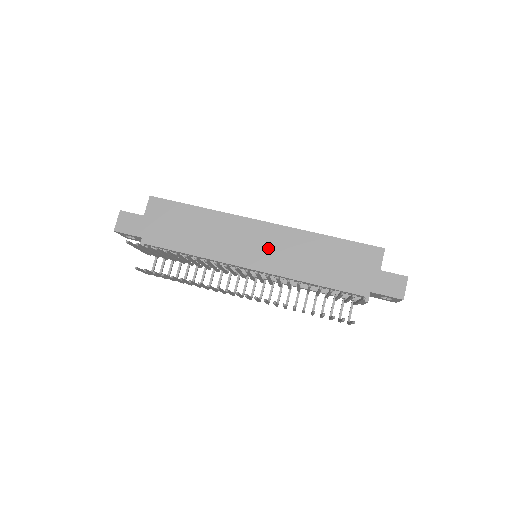
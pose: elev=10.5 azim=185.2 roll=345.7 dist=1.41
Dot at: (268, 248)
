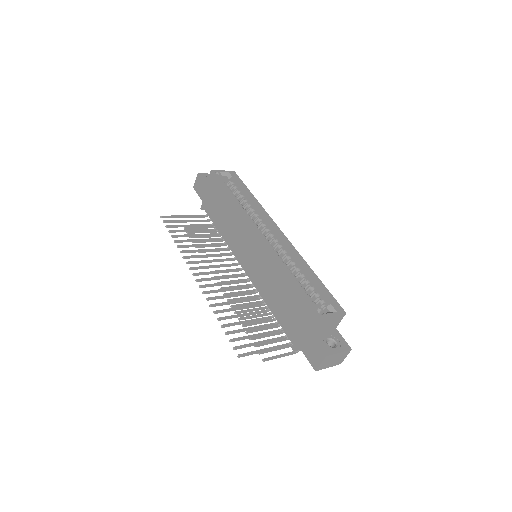
Dot at: (254, 258)
